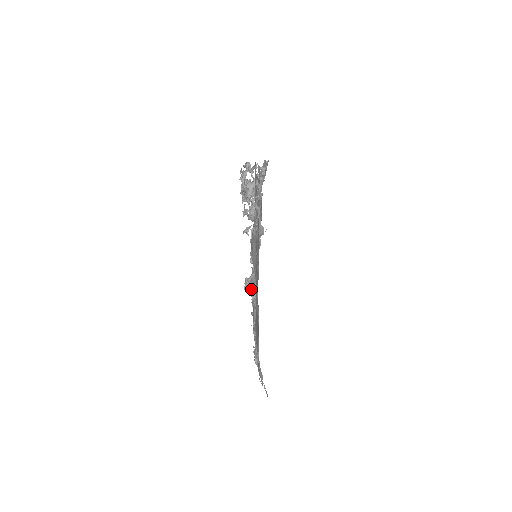
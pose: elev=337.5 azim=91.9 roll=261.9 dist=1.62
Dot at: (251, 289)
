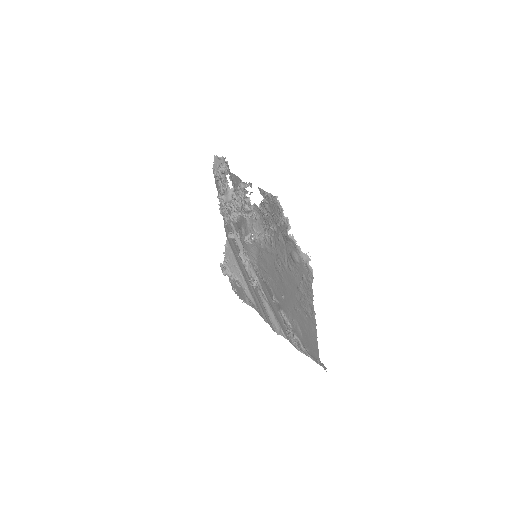
Dot at: (253, 282)
